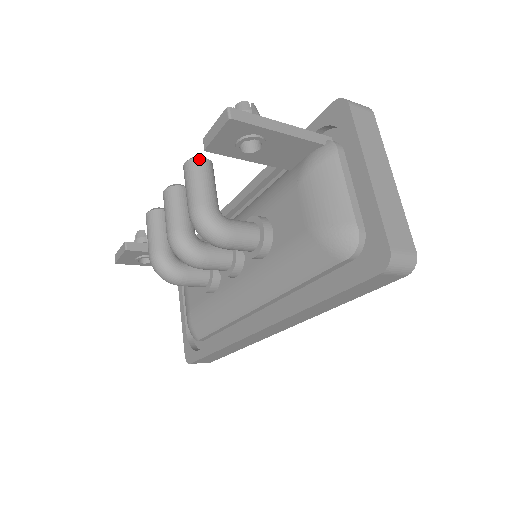
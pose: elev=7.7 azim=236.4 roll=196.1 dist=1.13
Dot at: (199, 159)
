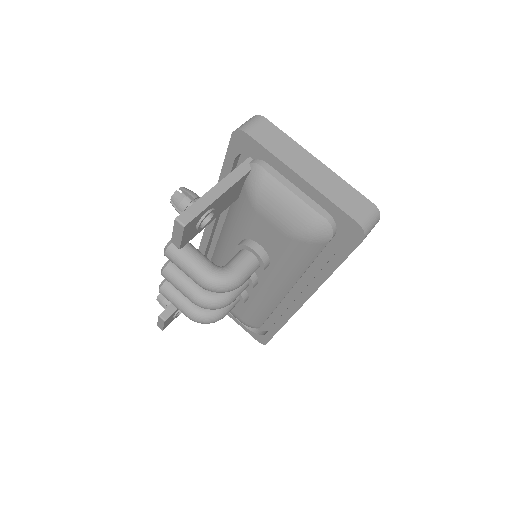
Dot at: (172, 244)
